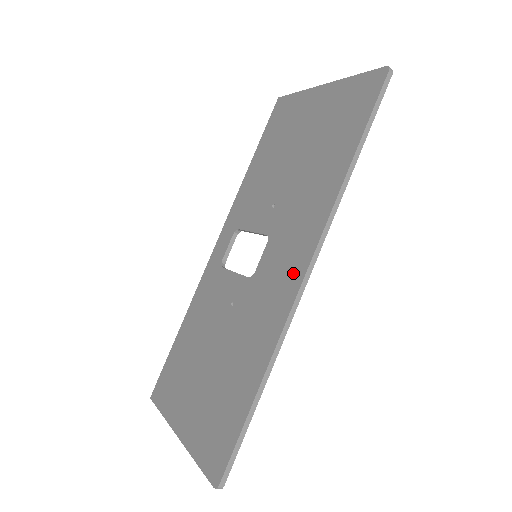
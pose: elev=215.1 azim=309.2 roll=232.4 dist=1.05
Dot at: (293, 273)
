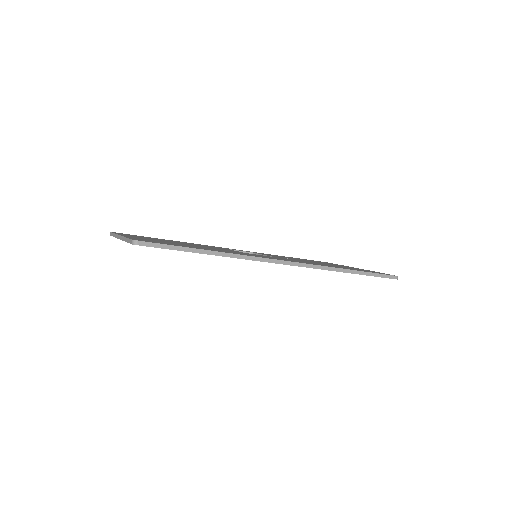
Dot at: occluded
